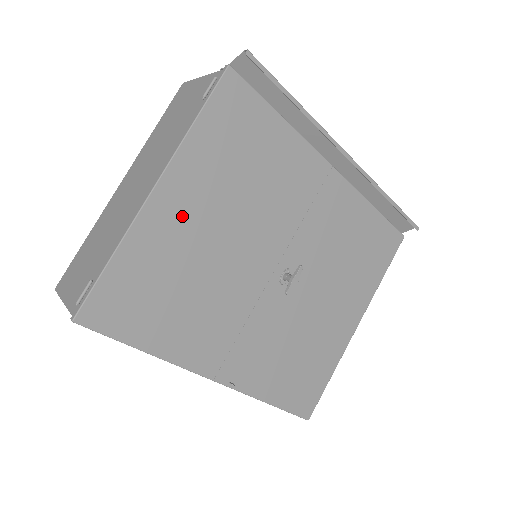
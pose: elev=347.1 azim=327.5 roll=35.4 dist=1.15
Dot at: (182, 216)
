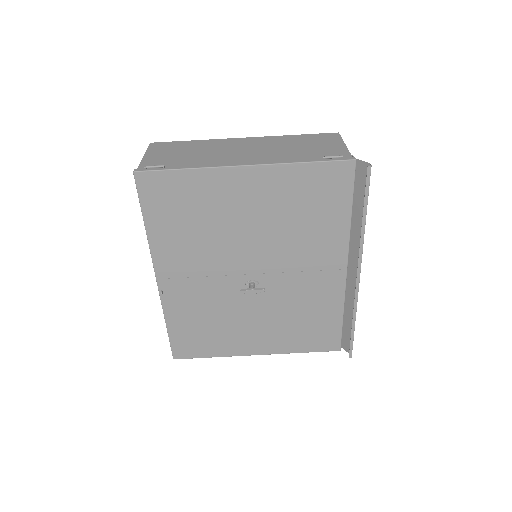
Dot at: (240, 194)
